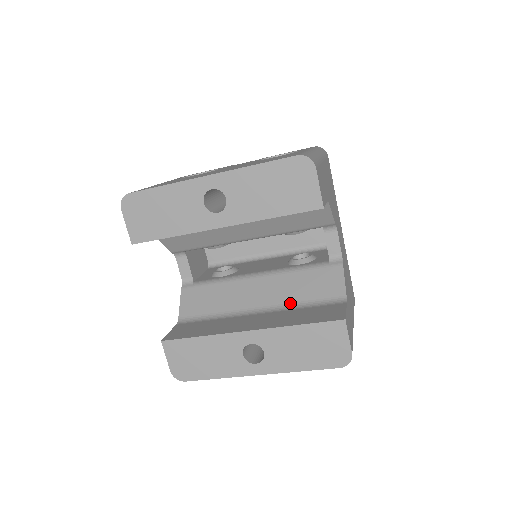
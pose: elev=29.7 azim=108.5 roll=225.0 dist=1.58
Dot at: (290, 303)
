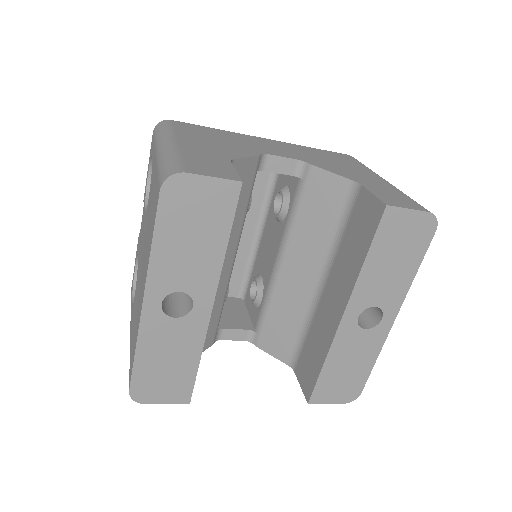
Dot at: (329, 247)
